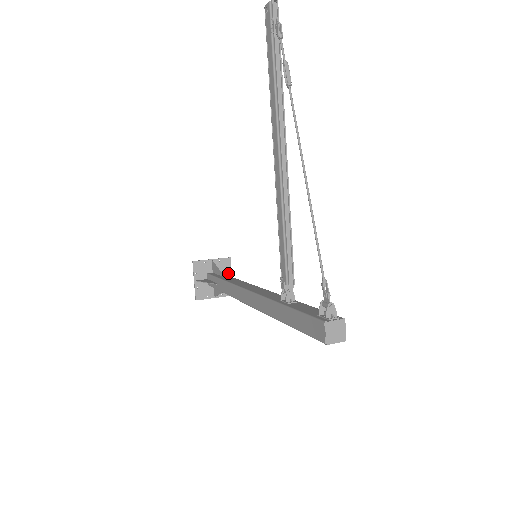
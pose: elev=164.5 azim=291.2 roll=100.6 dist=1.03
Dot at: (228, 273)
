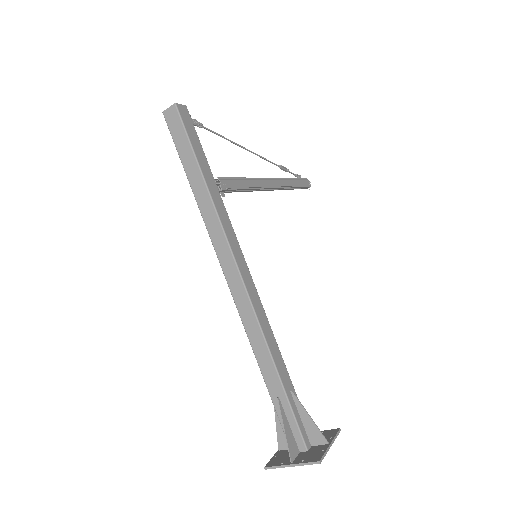
Dot at: (327, 441)
